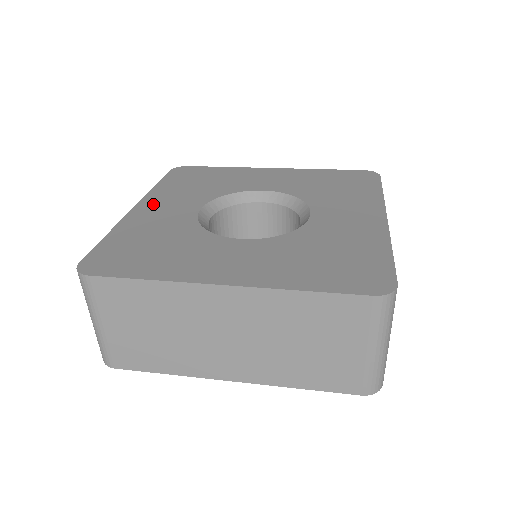
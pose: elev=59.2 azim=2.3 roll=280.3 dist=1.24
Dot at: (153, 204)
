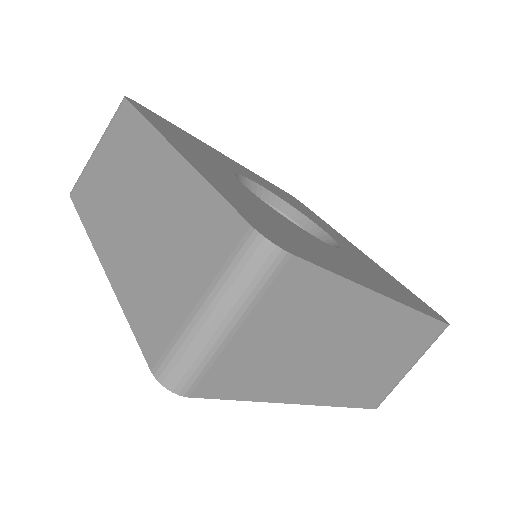
Dot at: (189, 152)
